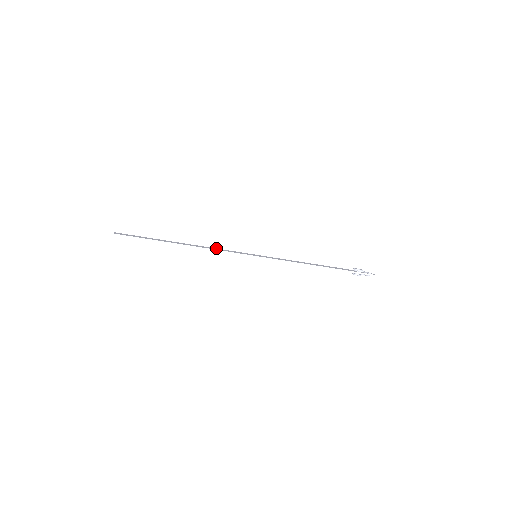
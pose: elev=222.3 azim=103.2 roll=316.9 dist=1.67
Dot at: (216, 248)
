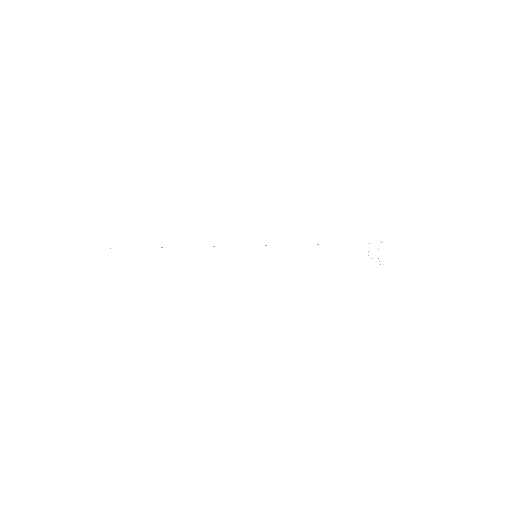
Dot at: (211, 247)
